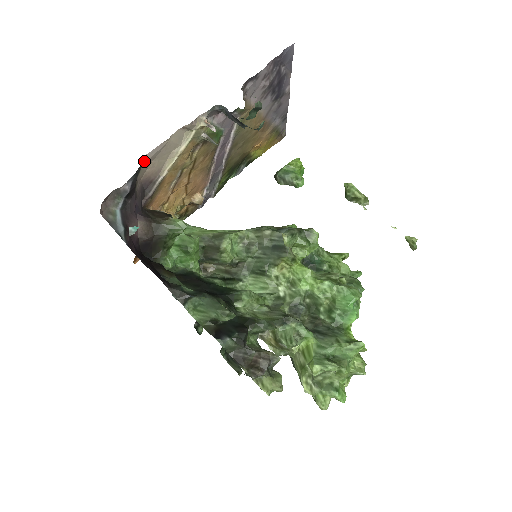
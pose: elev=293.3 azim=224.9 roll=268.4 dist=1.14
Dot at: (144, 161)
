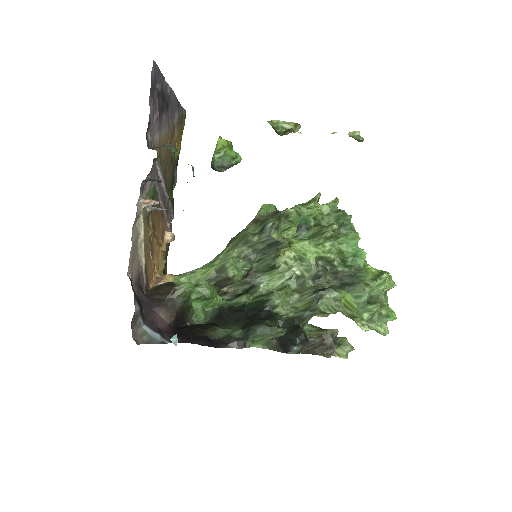
Dot at: (129, 277)
